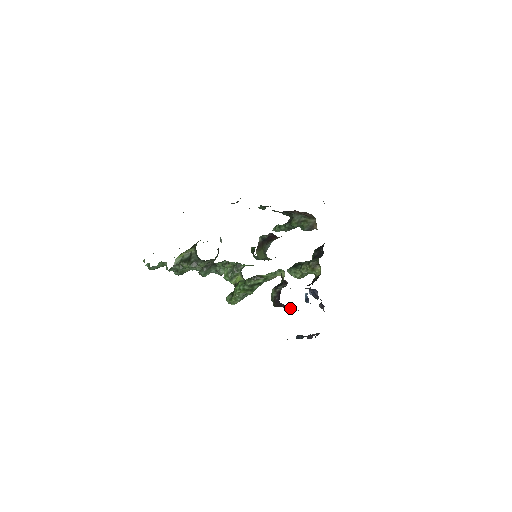
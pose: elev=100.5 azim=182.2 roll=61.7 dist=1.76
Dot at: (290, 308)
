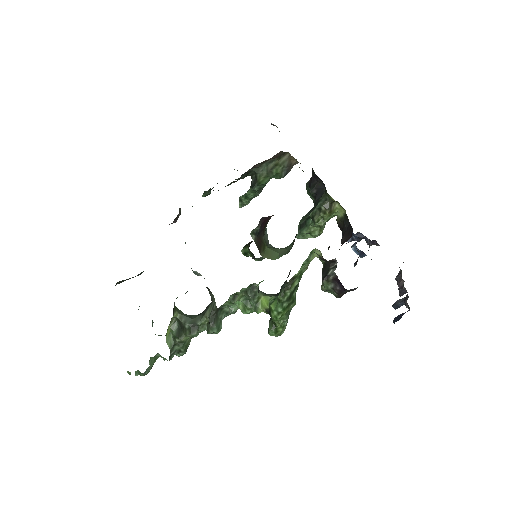
Dot at: occluded
